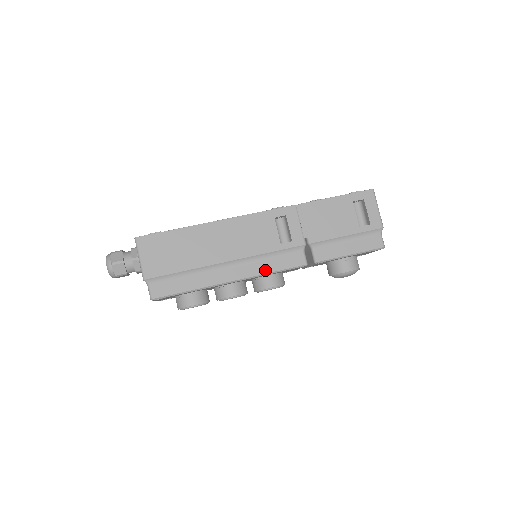
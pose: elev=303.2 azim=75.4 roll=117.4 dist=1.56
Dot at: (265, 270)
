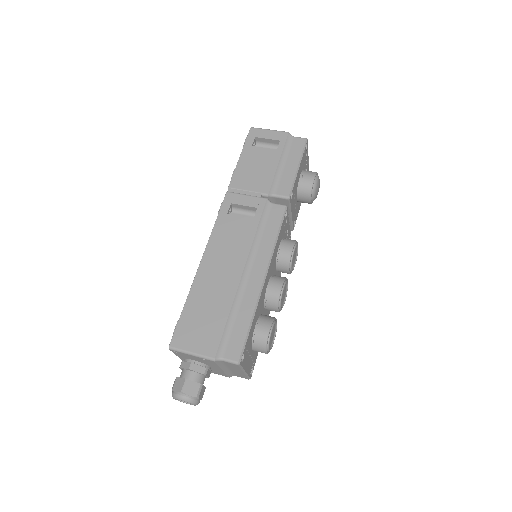
Dot at: (271, 243)
